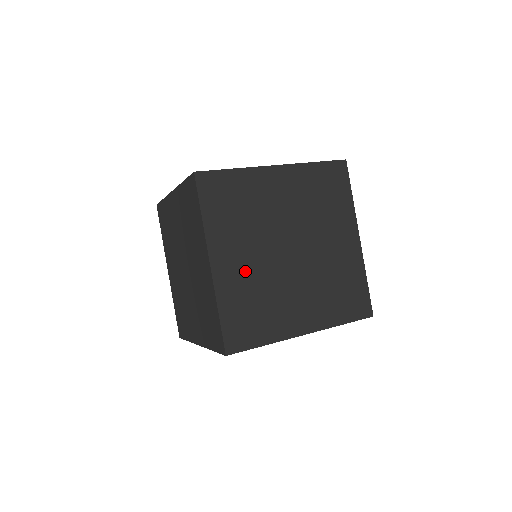
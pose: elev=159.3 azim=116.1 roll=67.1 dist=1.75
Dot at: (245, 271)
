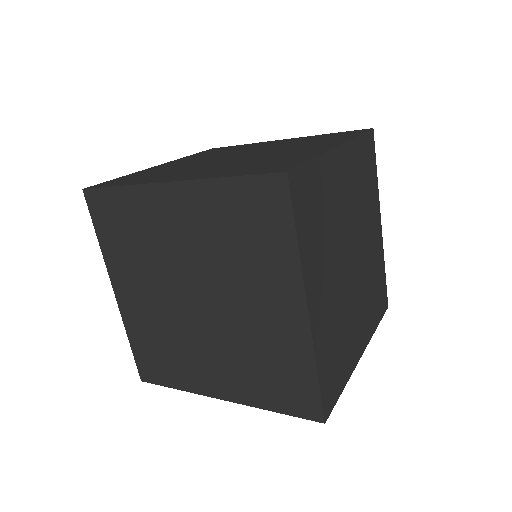
Dot at: (178, 165)
